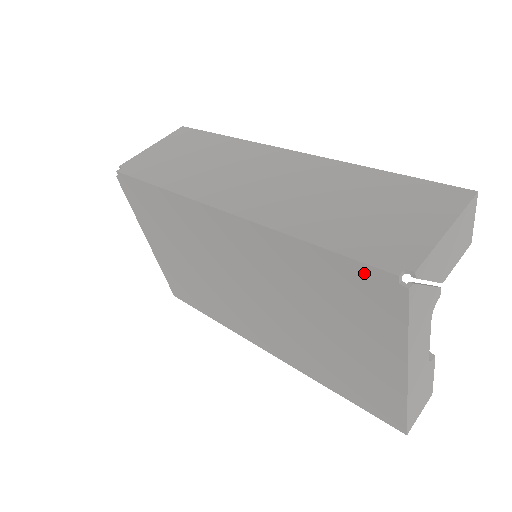
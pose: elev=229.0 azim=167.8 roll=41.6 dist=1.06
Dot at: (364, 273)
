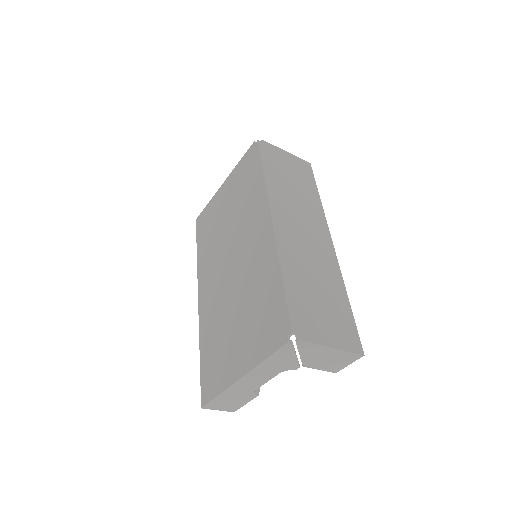
Dot at: (283, 316)
